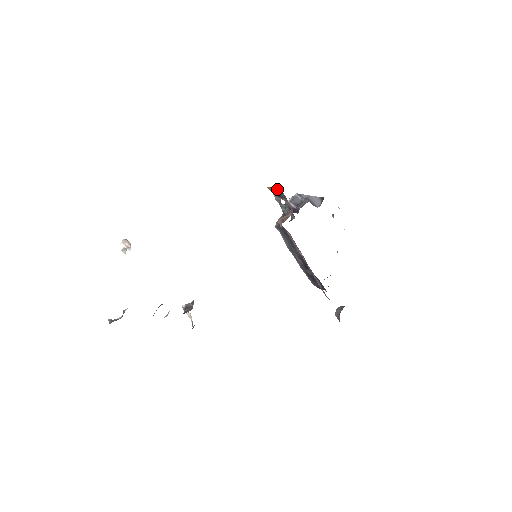
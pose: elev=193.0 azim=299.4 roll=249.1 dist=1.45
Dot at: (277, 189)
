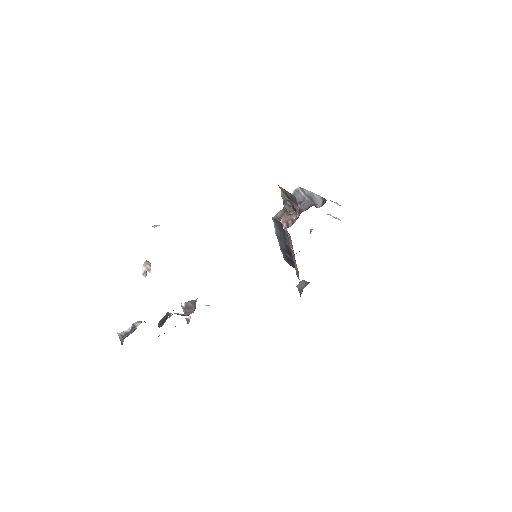
Dot at: (291, 195)
